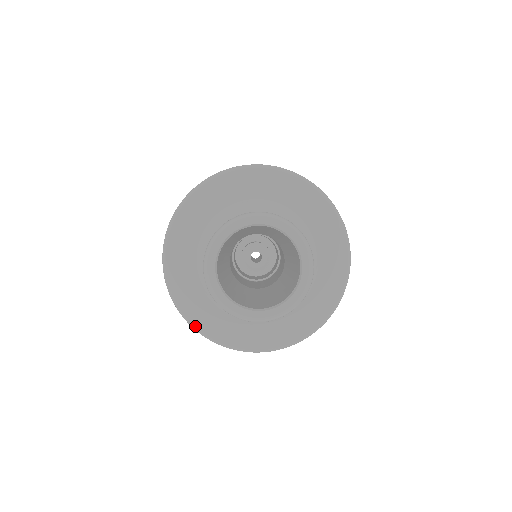
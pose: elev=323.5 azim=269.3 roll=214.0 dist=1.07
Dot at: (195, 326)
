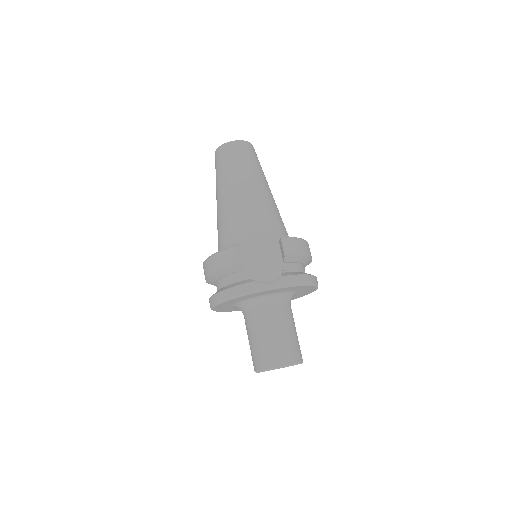
Dot at: occluded
